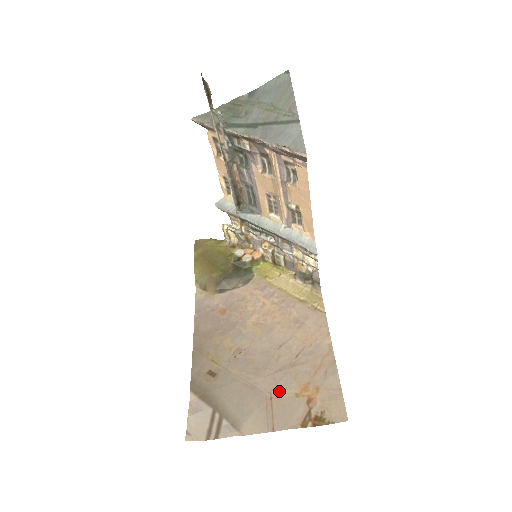
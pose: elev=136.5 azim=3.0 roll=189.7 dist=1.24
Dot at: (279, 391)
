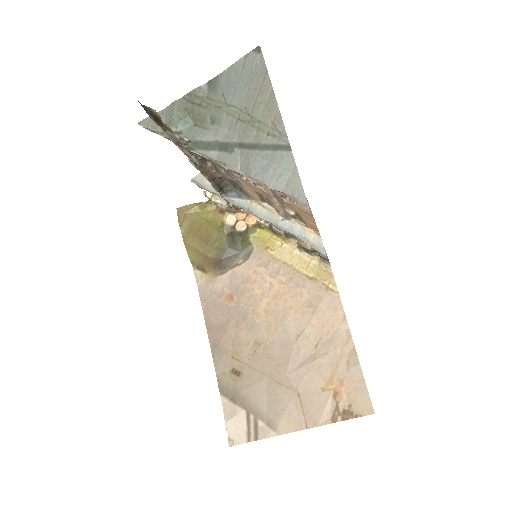
Dot at: (305, 387)
